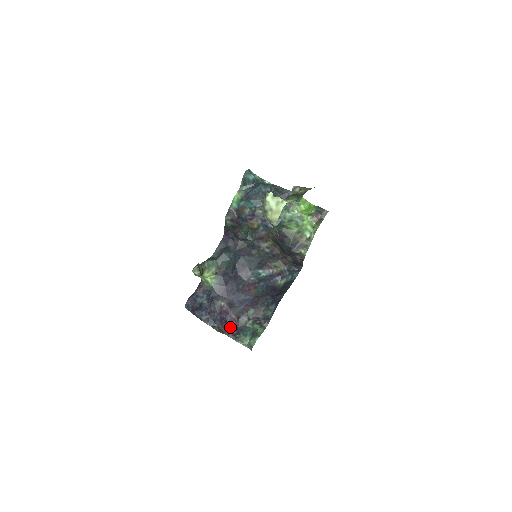
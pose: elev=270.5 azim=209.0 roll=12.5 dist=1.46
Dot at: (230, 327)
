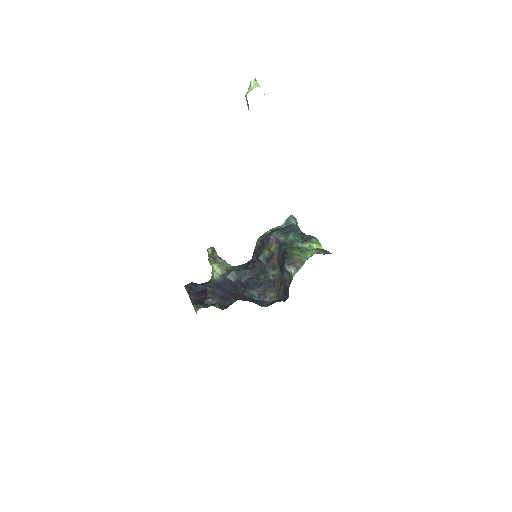
Dot at: (199, 300)
